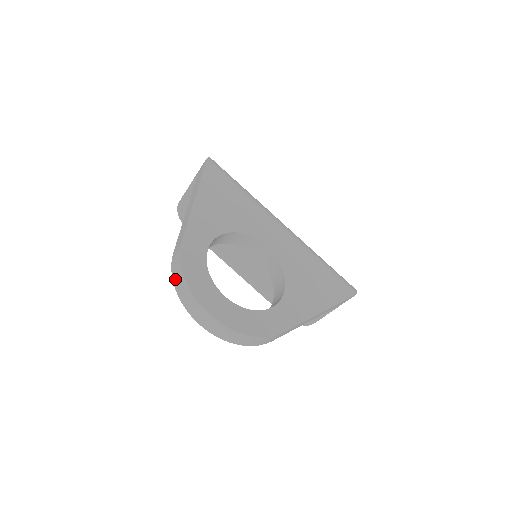
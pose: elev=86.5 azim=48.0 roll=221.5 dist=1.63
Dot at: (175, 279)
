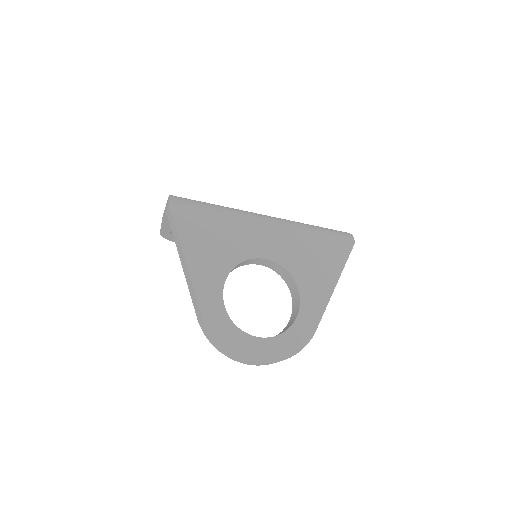
Dot at: (213, 344)
